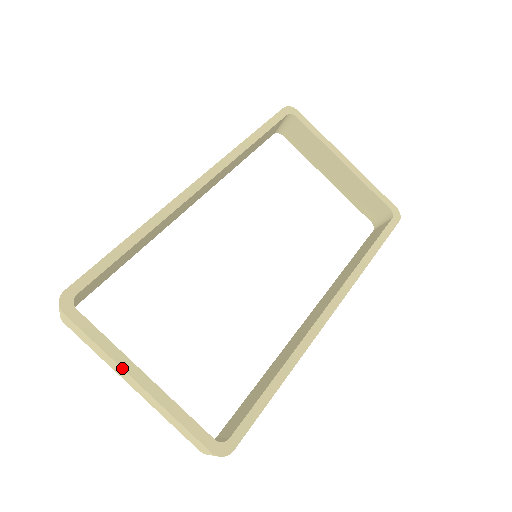
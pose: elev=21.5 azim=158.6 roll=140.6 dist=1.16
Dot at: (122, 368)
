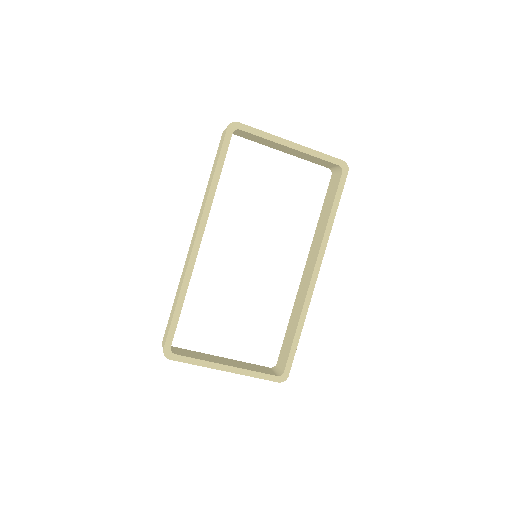
Dot at: occluded
